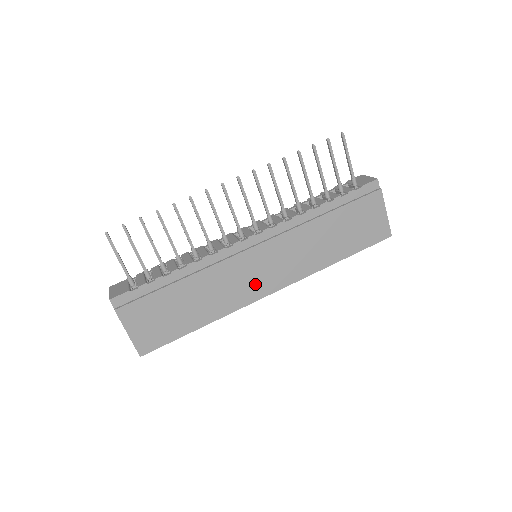
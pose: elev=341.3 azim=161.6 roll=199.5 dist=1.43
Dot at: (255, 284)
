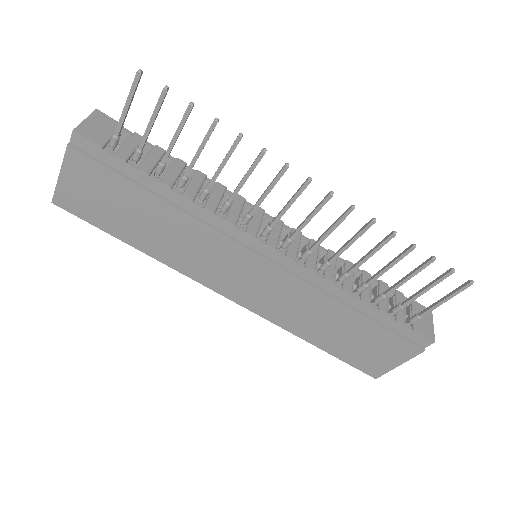
Dot at: (222, 277)
